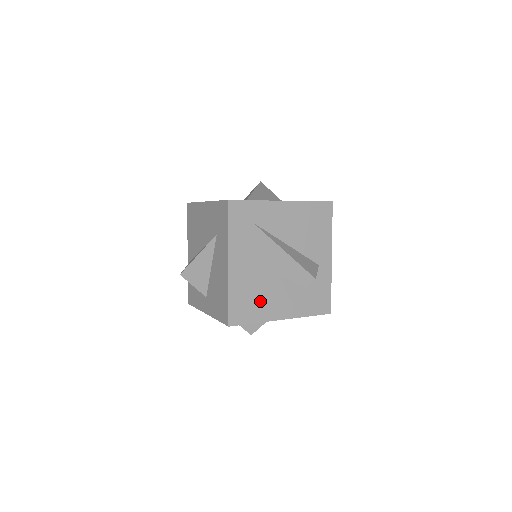
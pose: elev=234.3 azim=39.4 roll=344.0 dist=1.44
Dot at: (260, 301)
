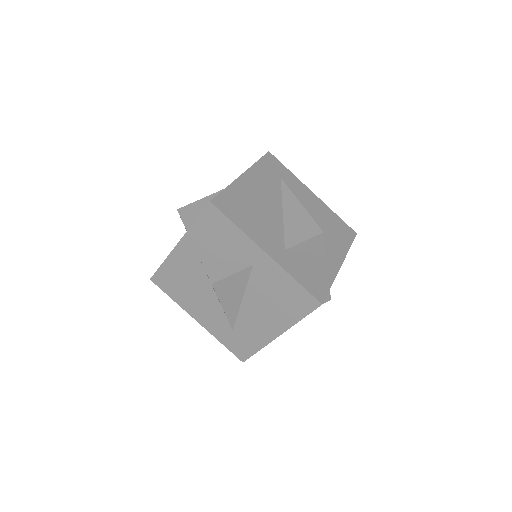
Dot at: (253, 219)
